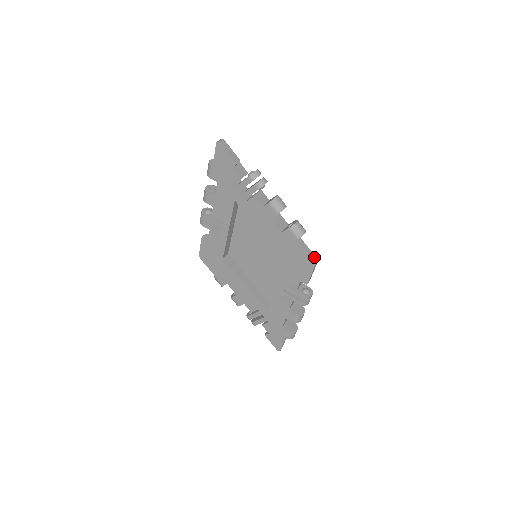
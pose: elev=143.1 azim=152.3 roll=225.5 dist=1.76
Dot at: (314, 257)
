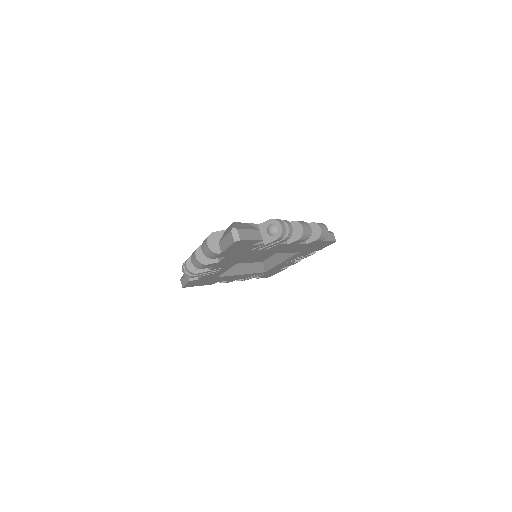
Dot at: (333, 235)
